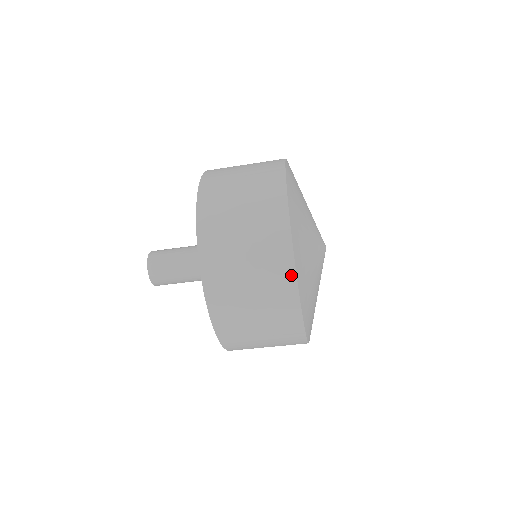
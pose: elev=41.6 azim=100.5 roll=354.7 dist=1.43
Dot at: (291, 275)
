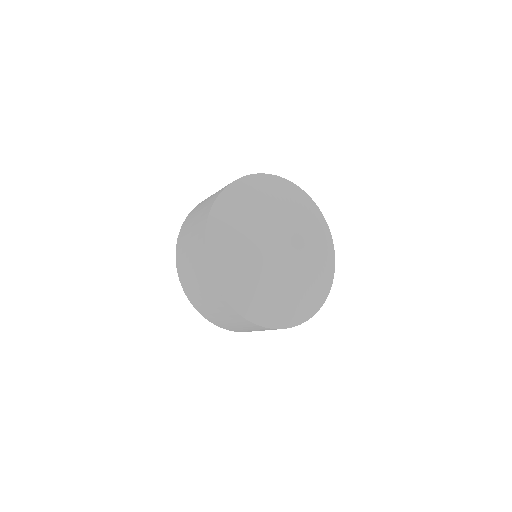
Dot at: (248, 322)
